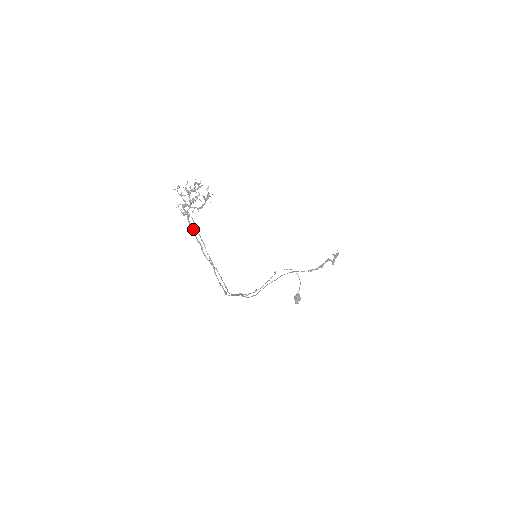
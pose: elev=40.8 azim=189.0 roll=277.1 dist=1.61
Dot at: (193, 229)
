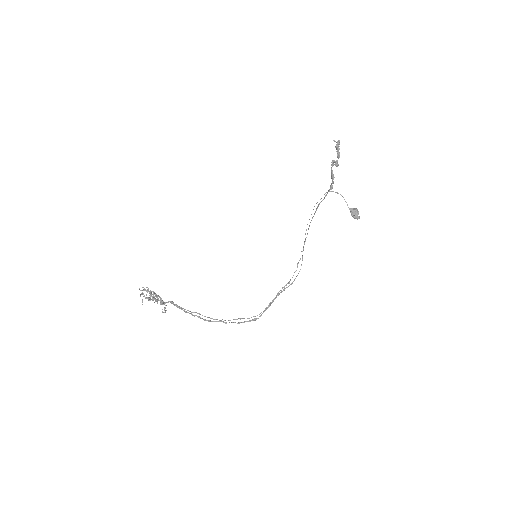
Dot at: (183, 310)
